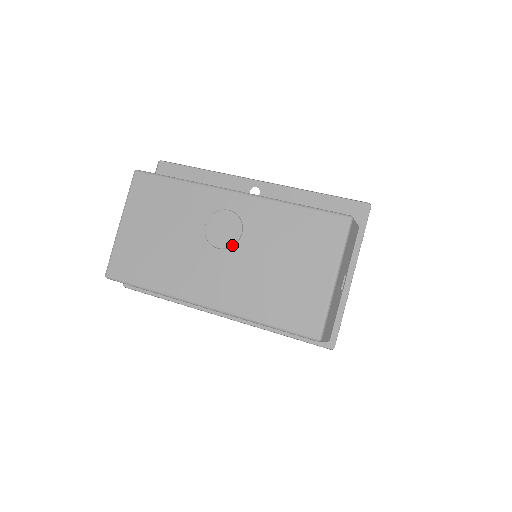
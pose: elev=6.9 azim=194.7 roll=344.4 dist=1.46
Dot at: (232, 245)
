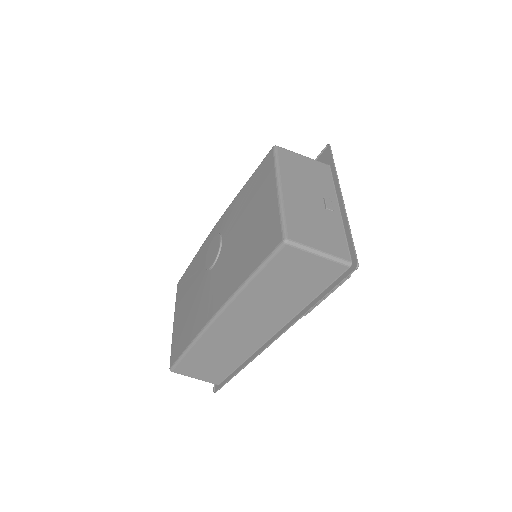
Dot at: (218, 253)
